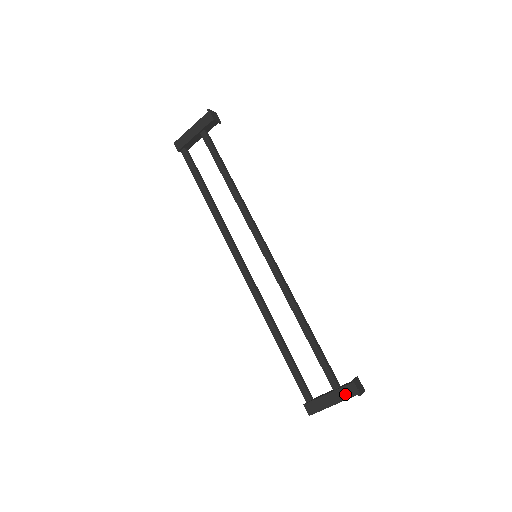
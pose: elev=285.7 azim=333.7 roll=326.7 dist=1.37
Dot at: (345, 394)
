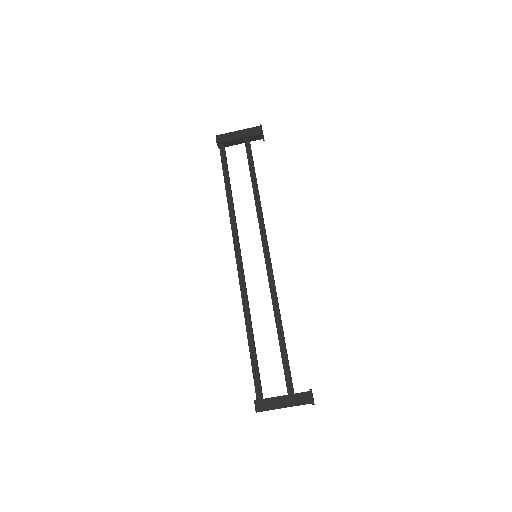
Dot at: (299, 400)
